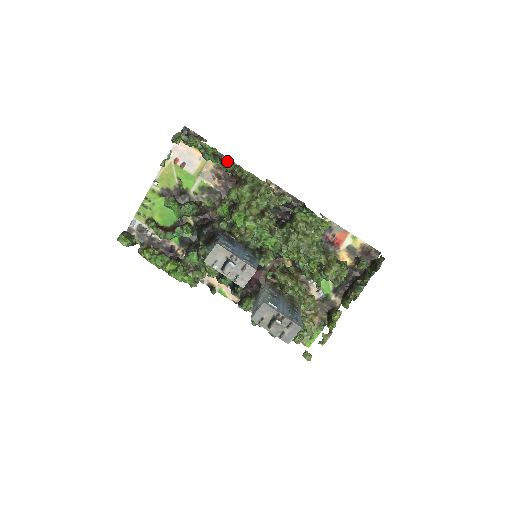
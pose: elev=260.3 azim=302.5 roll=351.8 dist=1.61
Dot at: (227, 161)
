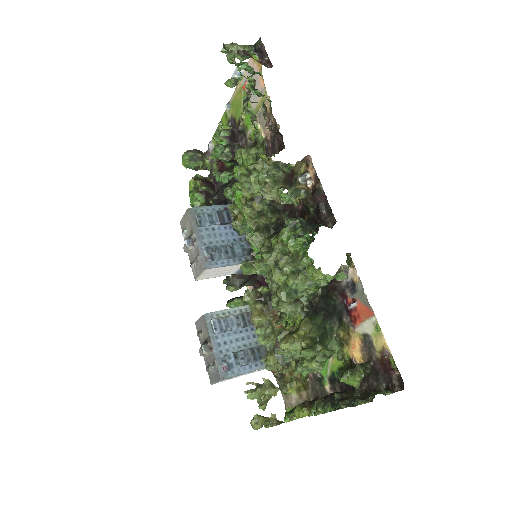
Dot at: (246, 103)
